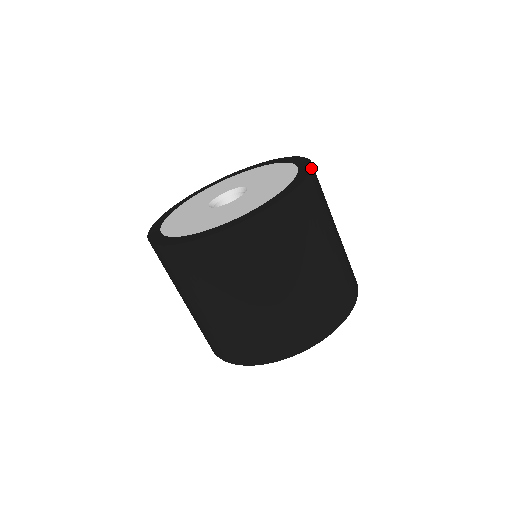
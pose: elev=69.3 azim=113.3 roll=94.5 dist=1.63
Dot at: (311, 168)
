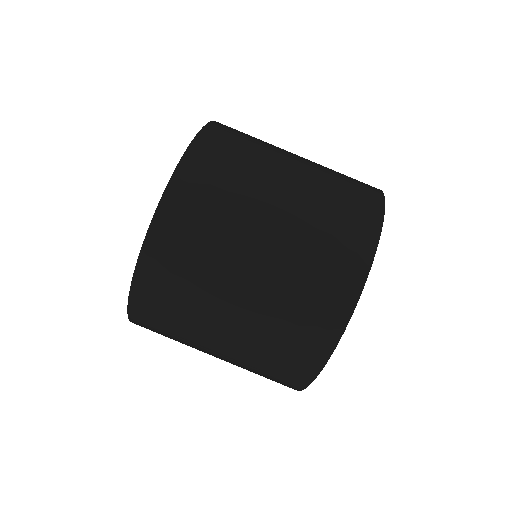
Dot at: occluded
